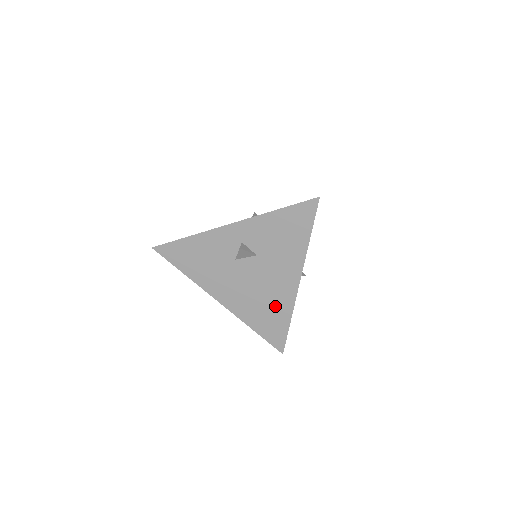
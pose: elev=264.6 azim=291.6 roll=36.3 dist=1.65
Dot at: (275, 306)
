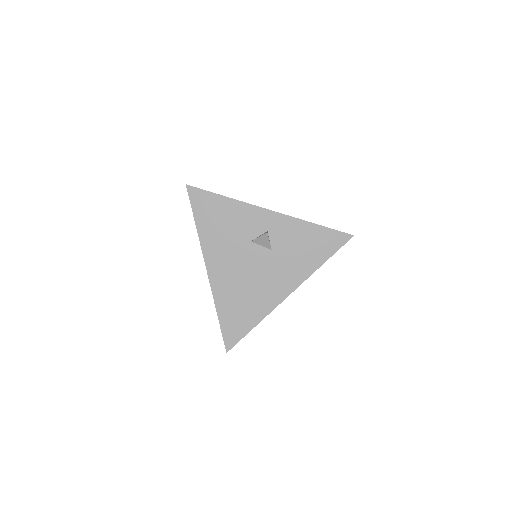
Dot at: (253, 303)
